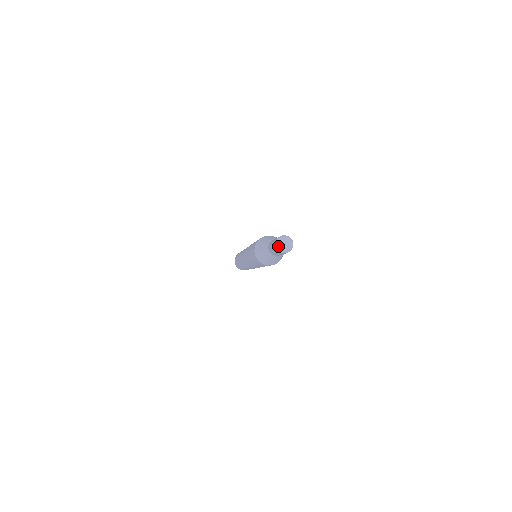
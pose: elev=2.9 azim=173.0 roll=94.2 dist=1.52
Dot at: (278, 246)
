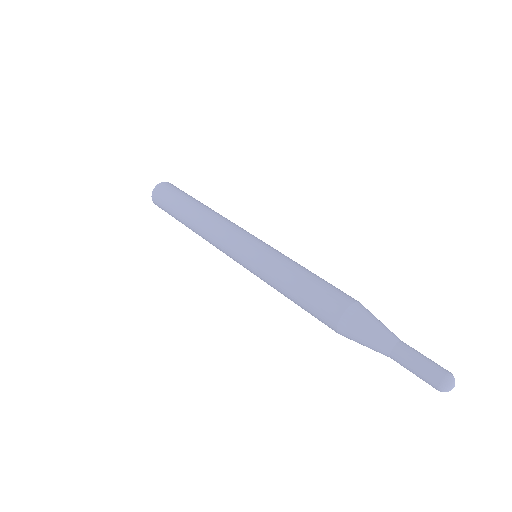
Dot at: (445, 390)
